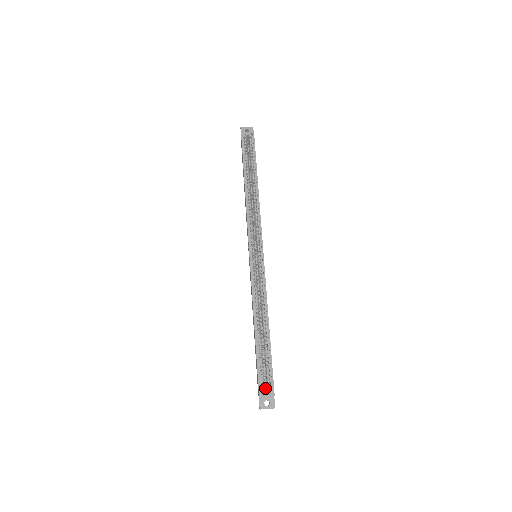
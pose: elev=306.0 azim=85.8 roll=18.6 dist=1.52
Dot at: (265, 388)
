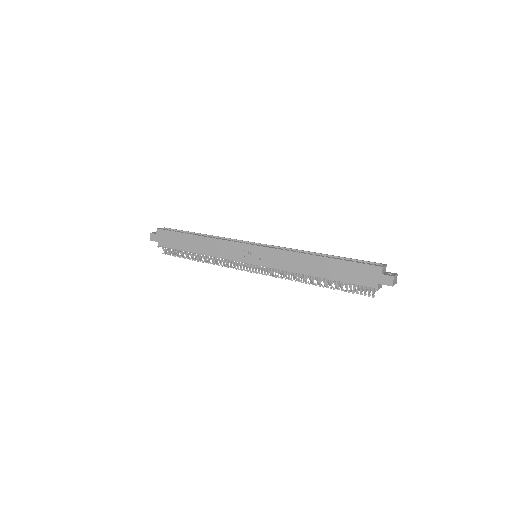
Dot at: occluded
